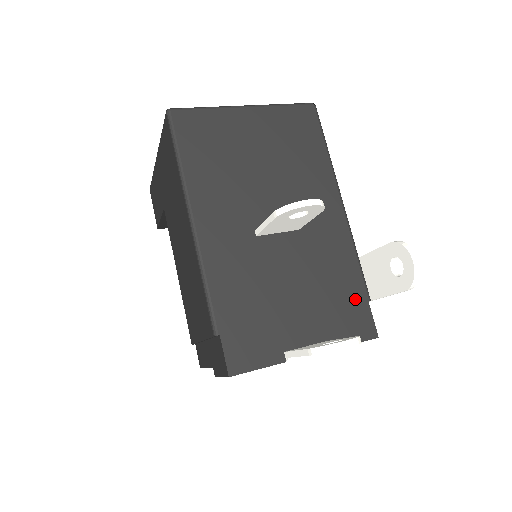
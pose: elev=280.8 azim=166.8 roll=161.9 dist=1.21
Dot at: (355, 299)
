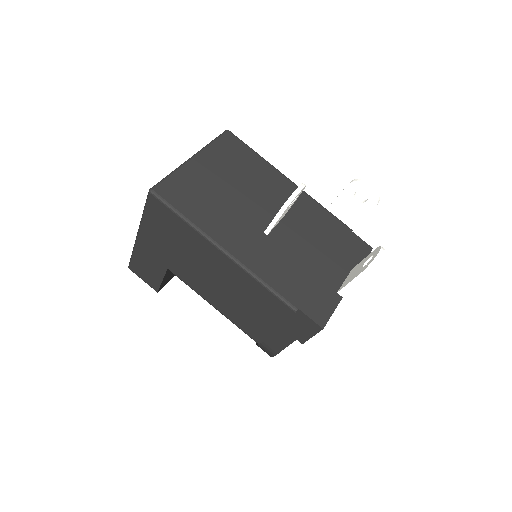
Dot at: (345, 235)
